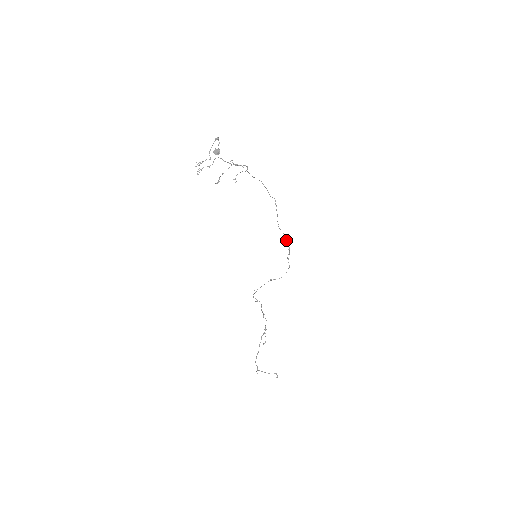
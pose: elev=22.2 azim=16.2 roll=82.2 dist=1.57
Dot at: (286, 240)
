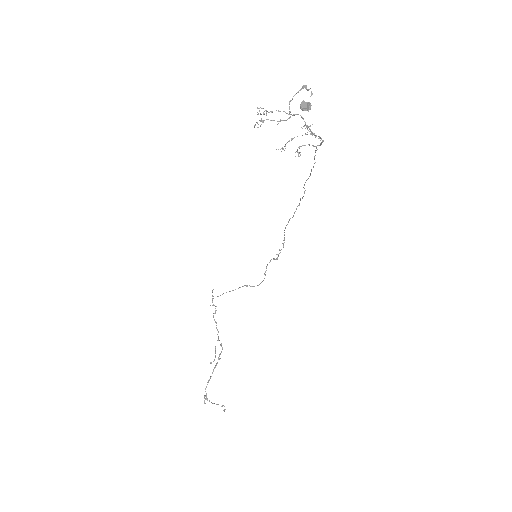
Dot at: (282, 243)
